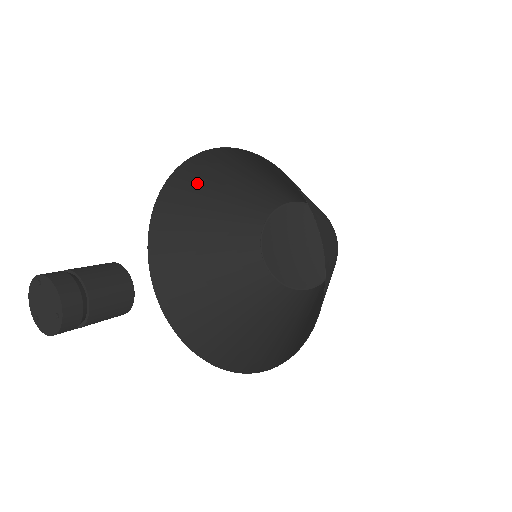
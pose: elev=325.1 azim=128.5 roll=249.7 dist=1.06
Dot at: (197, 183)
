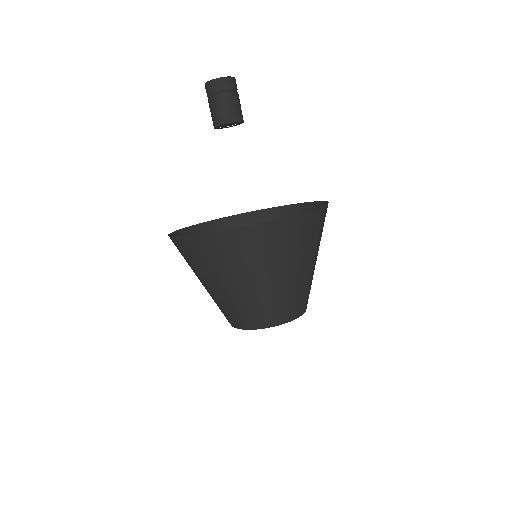
Dot at: occluded
